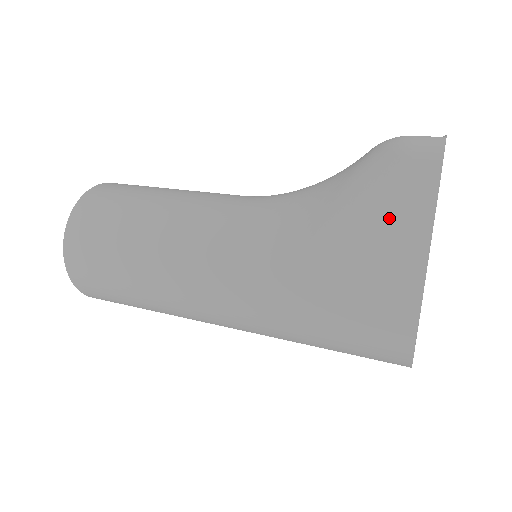
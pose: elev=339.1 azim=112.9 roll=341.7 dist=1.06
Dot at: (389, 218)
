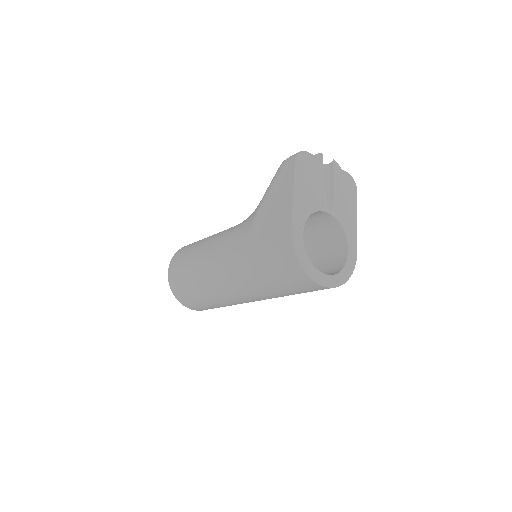
Dot at: (278, 195)
